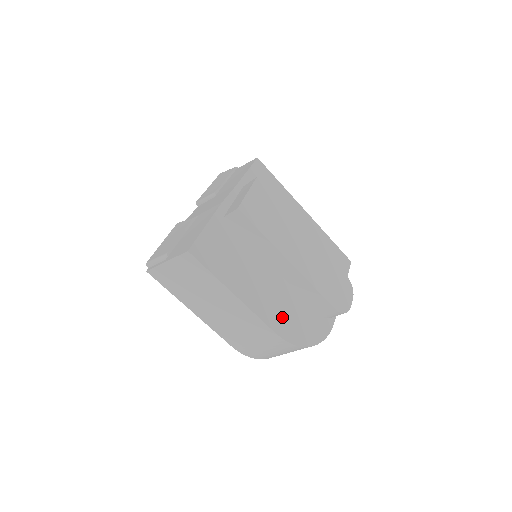
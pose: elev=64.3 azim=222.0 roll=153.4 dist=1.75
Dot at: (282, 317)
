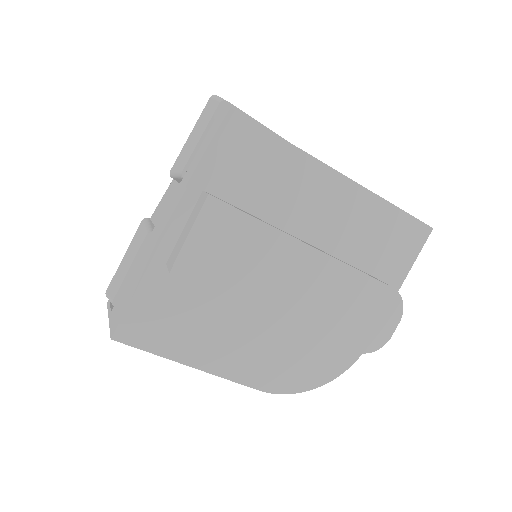
Dot at: (272, 367)
